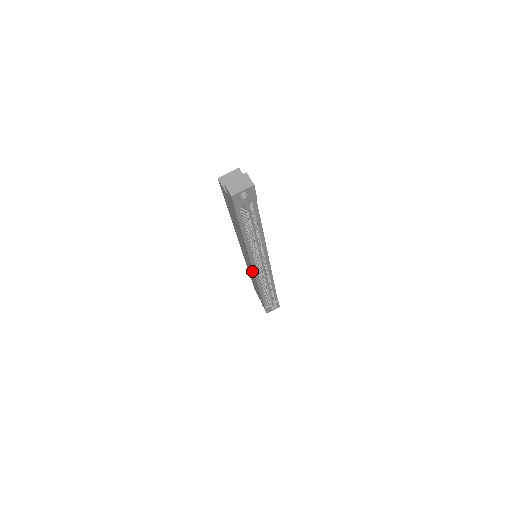
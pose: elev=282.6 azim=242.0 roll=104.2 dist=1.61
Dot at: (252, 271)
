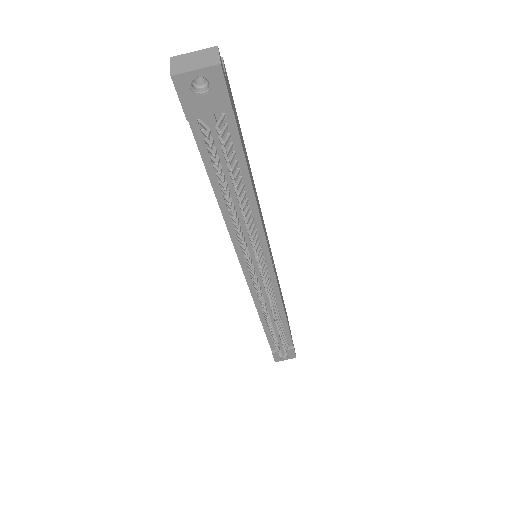
Dot at: occluded
